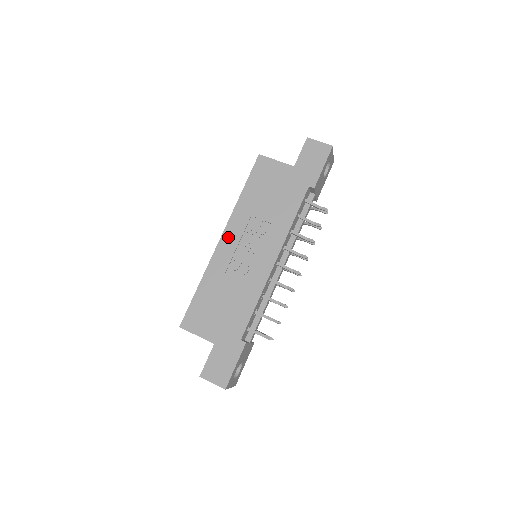
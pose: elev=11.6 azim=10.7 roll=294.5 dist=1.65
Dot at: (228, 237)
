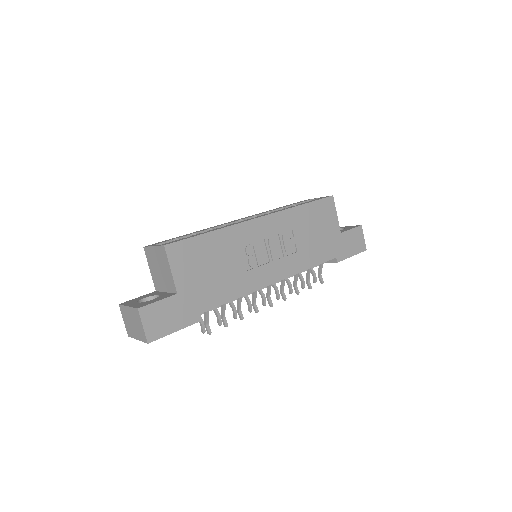
Dot at: (266, 223)
